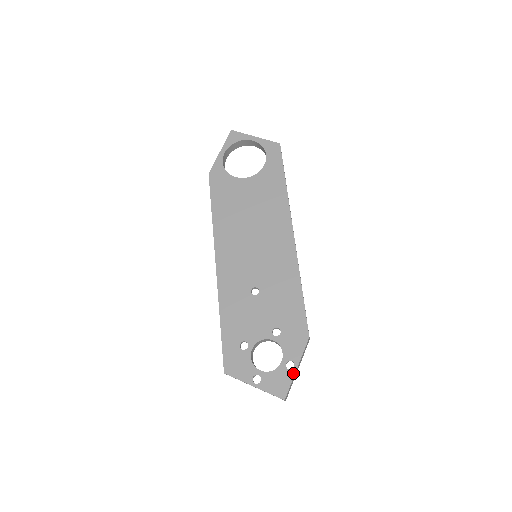
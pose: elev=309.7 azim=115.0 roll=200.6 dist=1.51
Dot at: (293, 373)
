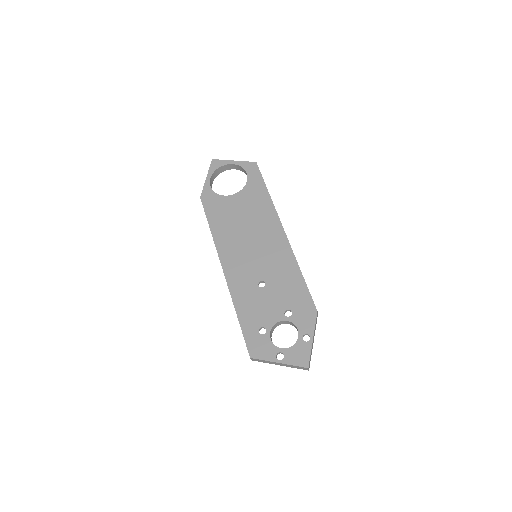
Dot at: (310, 344)
